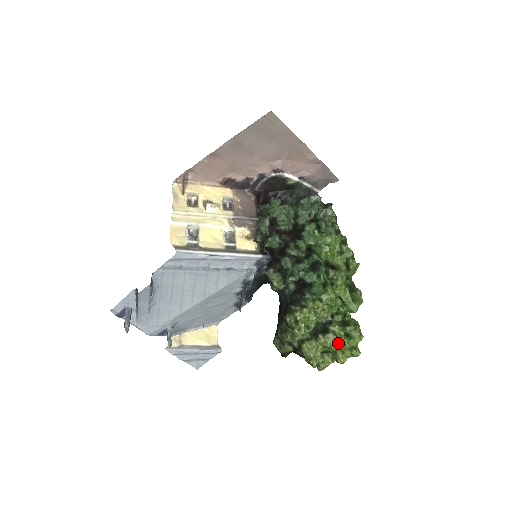
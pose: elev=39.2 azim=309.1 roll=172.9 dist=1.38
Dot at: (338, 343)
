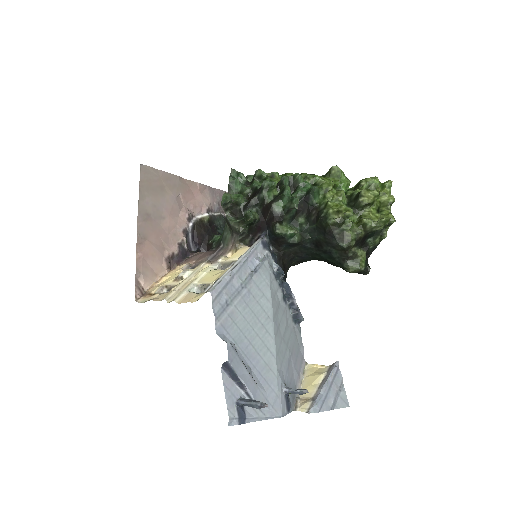
Dot at: (373, 186)
